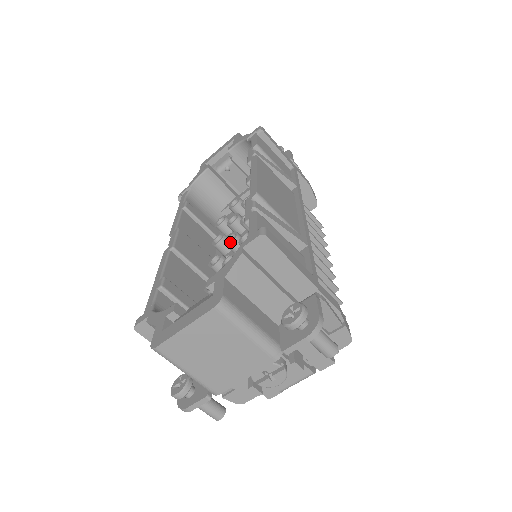
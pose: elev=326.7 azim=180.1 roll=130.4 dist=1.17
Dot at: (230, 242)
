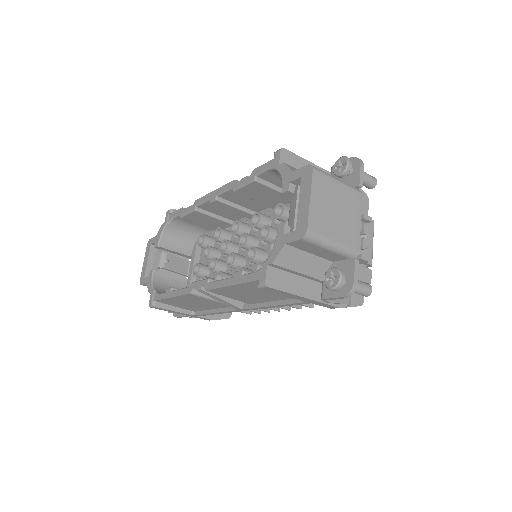
Dot at: (234, 259)
